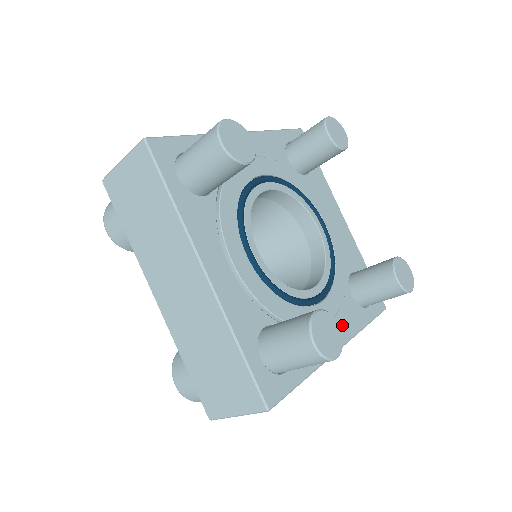
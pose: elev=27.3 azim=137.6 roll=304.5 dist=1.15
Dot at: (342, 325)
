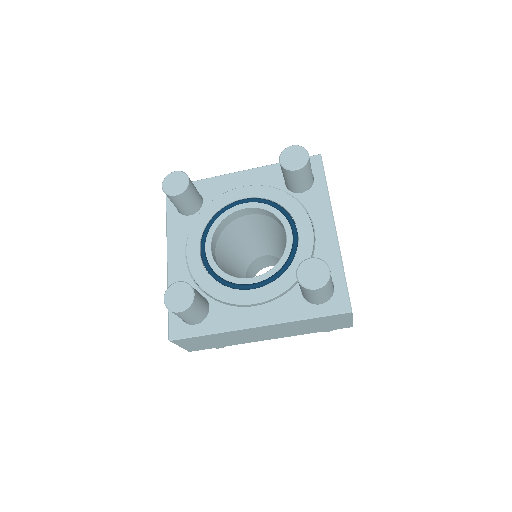
Dot at: (272, 311)
